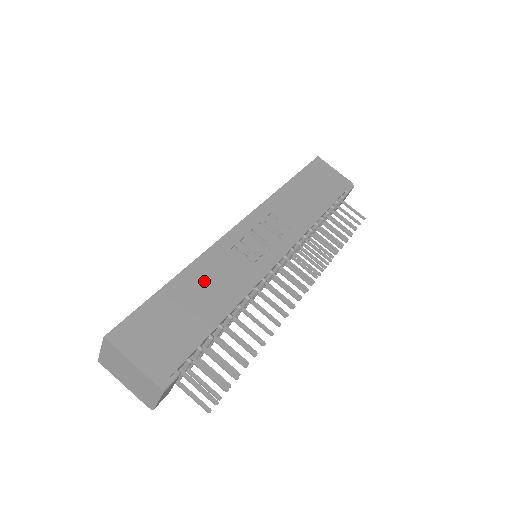
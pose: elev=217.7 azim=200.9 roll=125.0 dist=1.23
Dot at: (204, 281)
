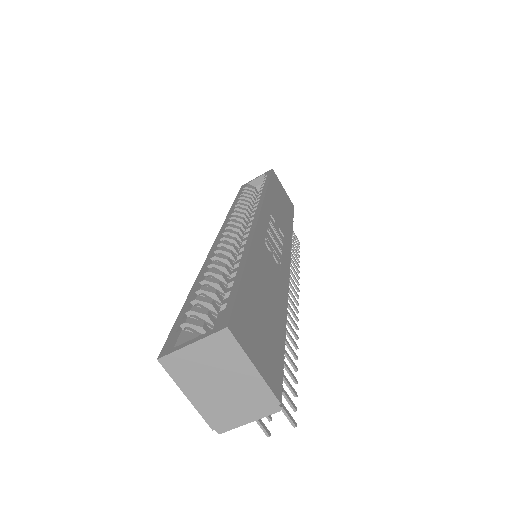
Dot at: (263, 275)
